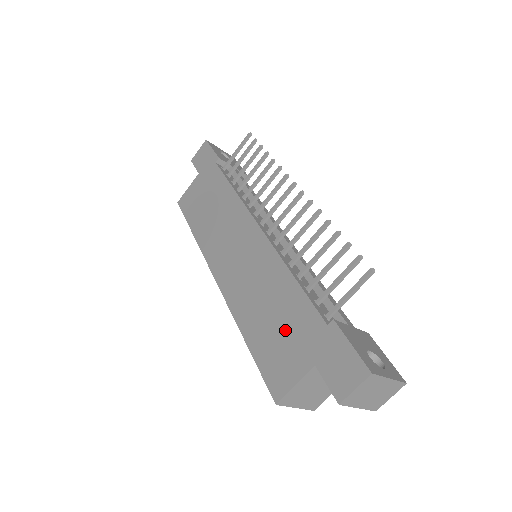
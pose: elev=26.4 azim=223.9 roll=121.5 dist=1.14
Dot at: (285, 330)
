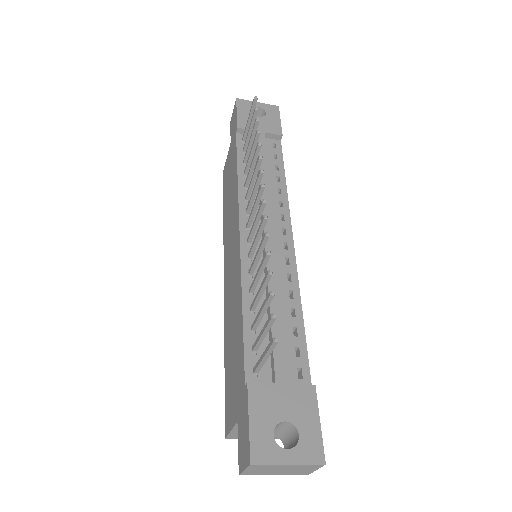
Dot at: (234, 368)
